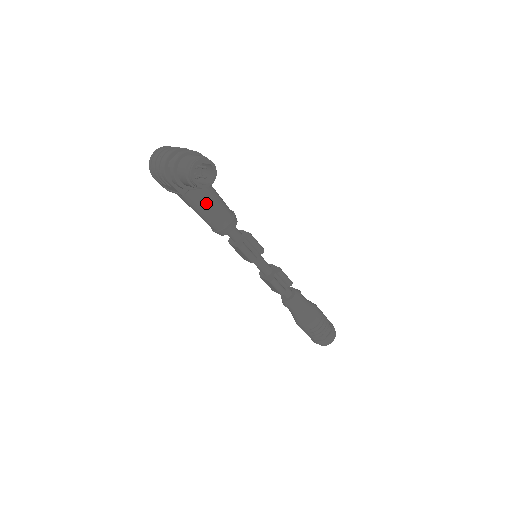
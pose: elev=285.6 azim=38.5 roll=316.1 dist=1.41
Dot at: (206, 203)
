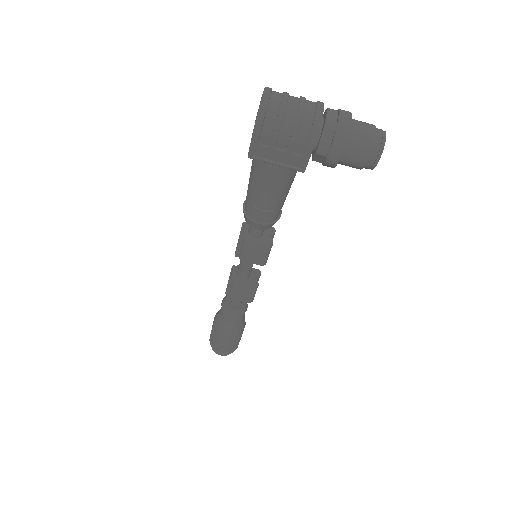
Dot at: occluded
